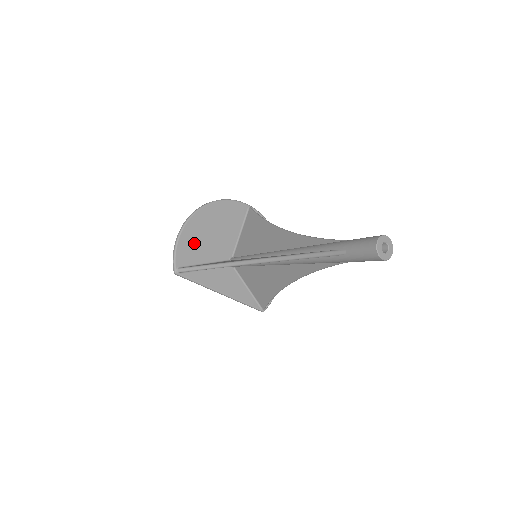
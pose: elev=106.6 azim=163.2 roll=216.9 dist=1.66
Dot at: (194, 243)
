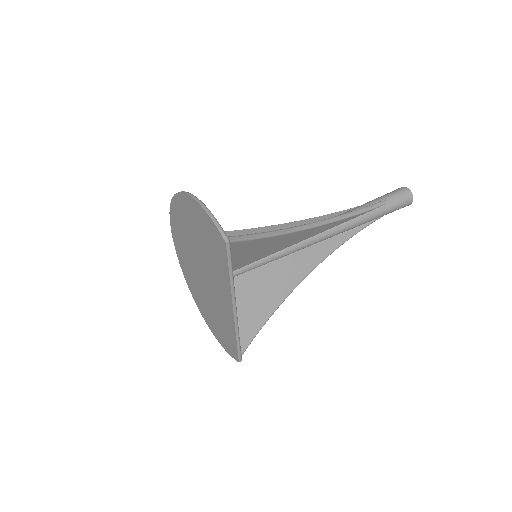
Dot at: occluded
